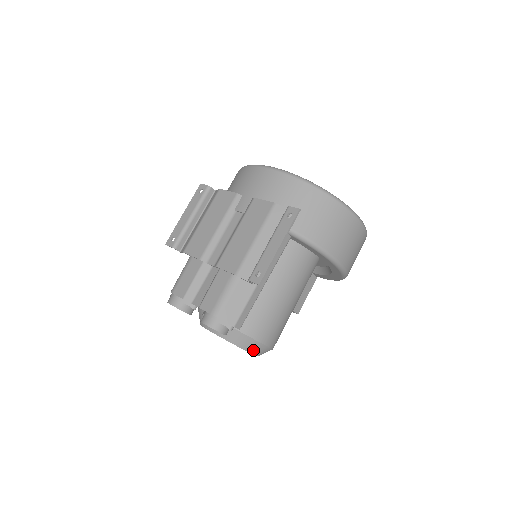
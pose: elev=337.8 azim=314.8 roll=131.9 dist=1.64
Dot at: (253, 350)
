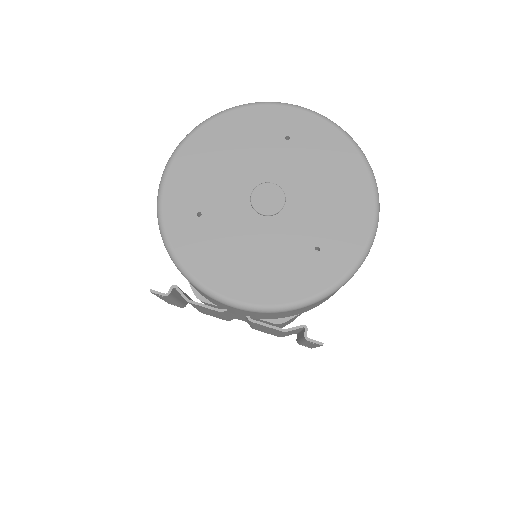
Dot at: occluded
